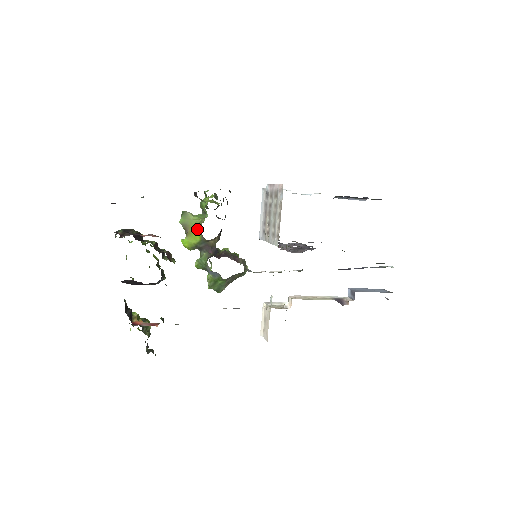
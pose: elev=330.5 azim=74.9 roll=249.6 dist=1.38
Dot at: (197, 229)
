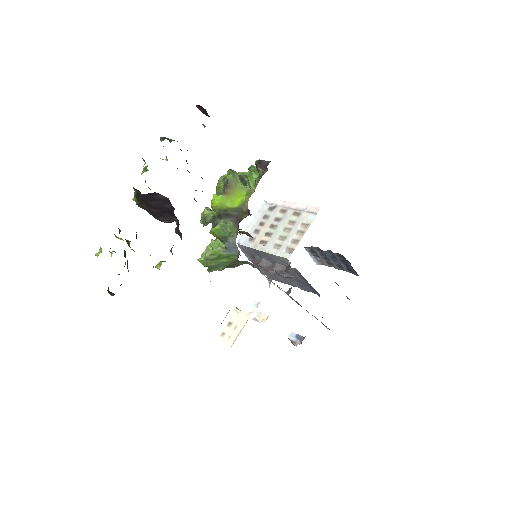
Dot at: (242, 195)
